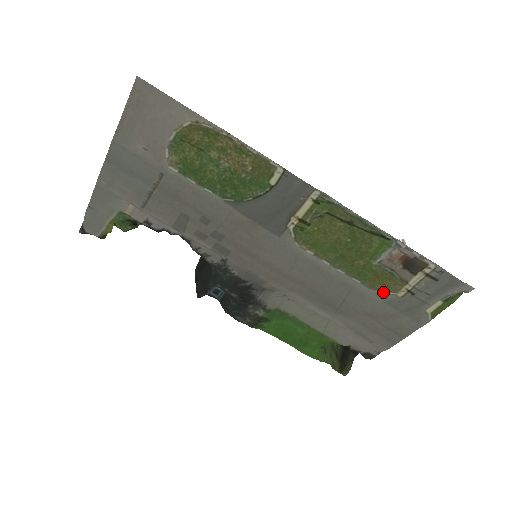
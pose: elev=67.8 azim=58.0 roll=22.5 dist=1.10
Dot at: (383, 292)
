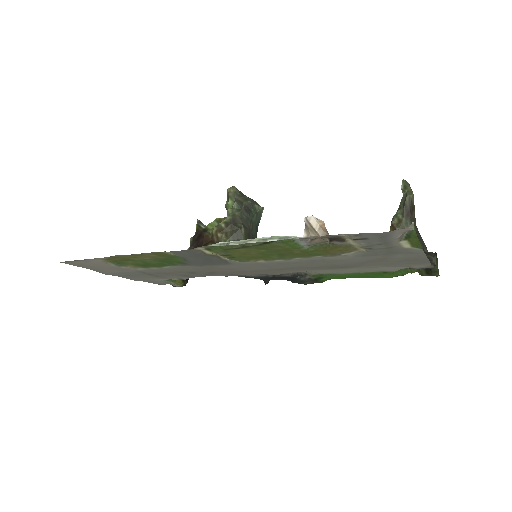
Dot at: (348, 253)
